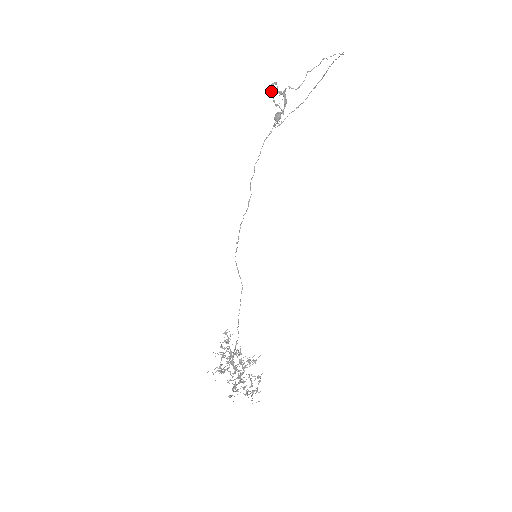
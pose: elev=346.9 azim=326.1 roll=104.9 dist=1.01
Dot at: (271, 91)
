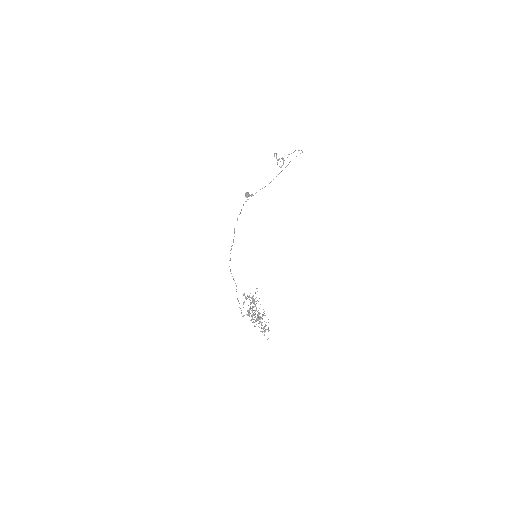
Dot at: occluded
